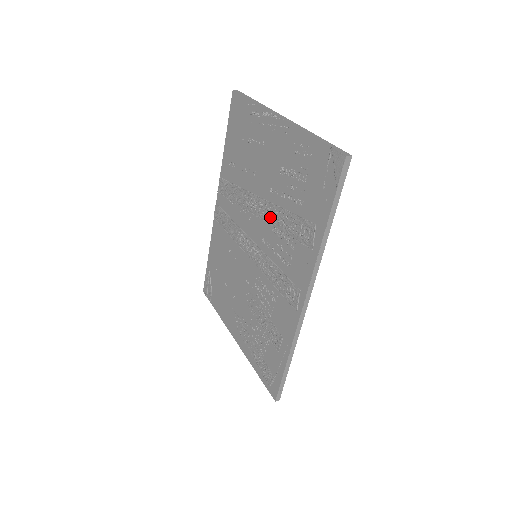
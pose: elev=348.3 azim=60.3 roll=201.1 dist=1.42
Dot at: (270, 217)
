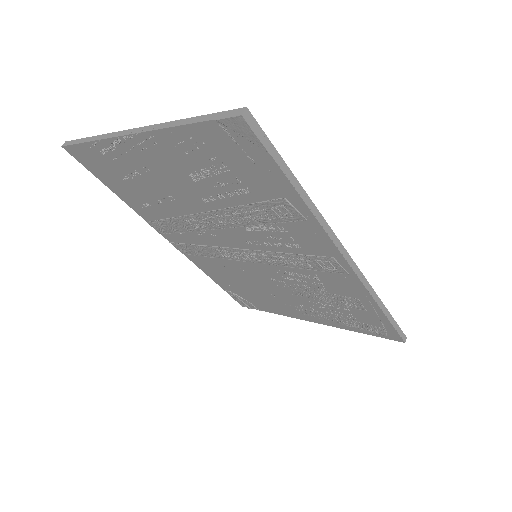
Dot at: (231, 222)
